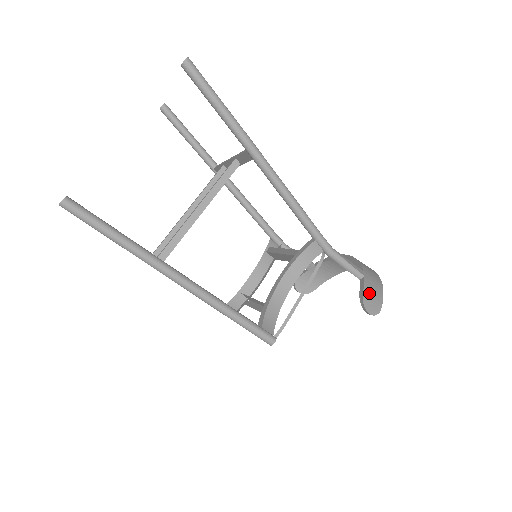
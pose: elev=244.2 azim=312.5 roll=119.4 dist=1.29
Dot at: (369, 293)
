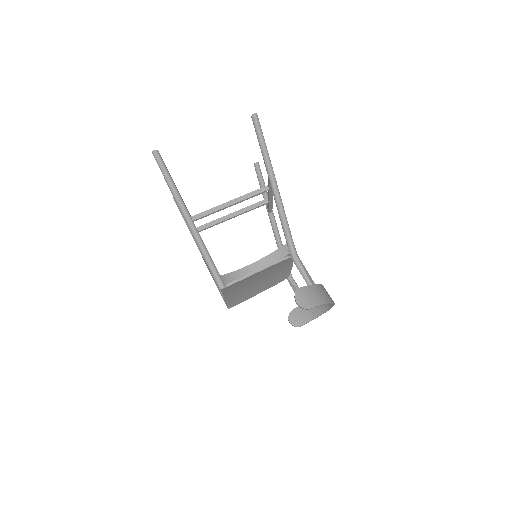
Dot at: (306, 293)
